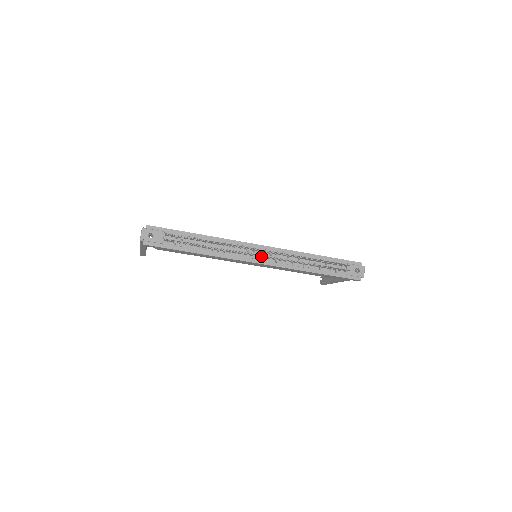
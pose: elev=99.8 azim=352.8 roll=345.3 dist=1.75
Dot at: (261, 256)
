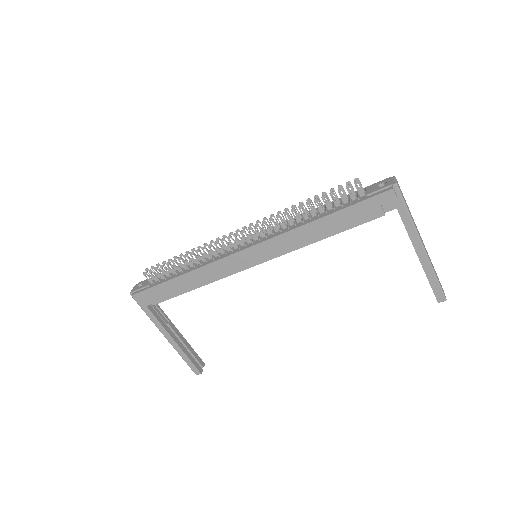
Dot at: occluded
